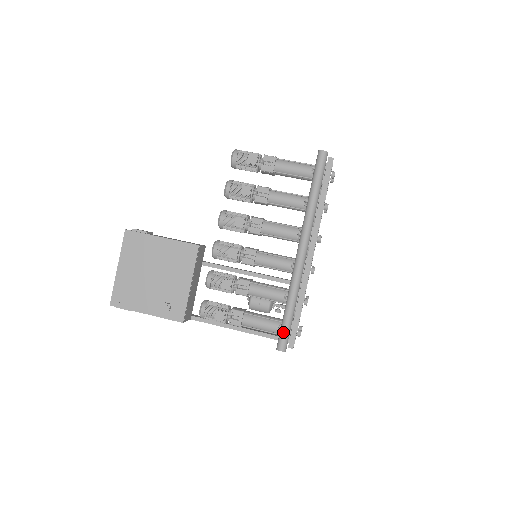
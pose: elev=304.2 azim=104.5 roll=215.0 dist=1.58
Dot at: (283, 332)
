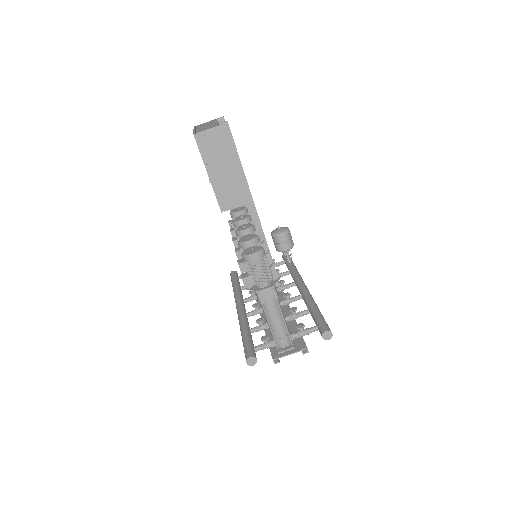
Dot at: (231, 280)
